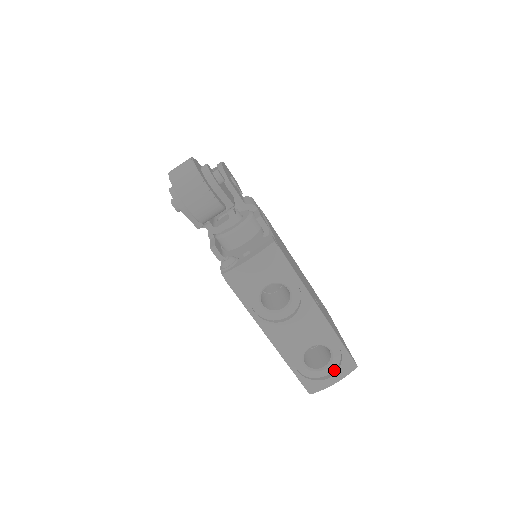
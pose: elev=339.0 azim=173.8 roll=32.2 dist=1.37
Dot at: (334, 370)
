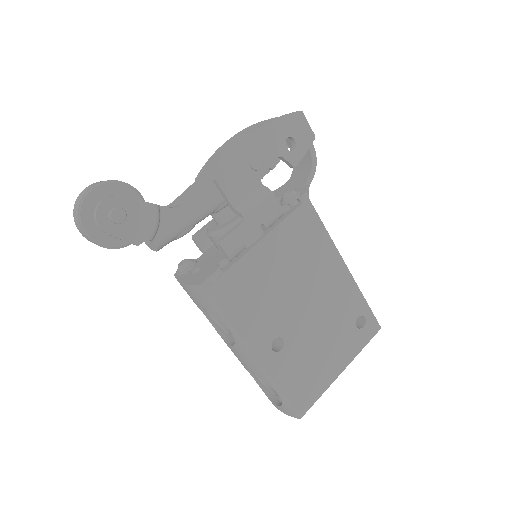
Dot at: (281, 402)
